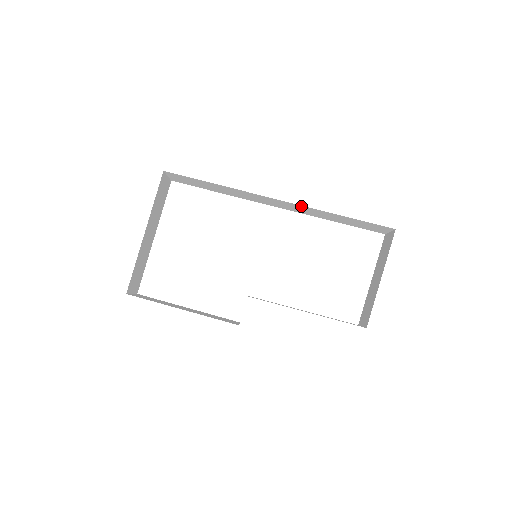
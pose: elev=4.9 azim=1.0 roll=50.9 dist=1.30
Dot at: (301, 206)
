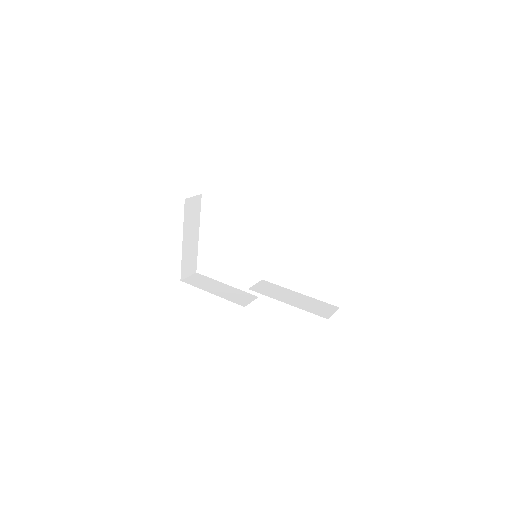
Dot at: occluded
